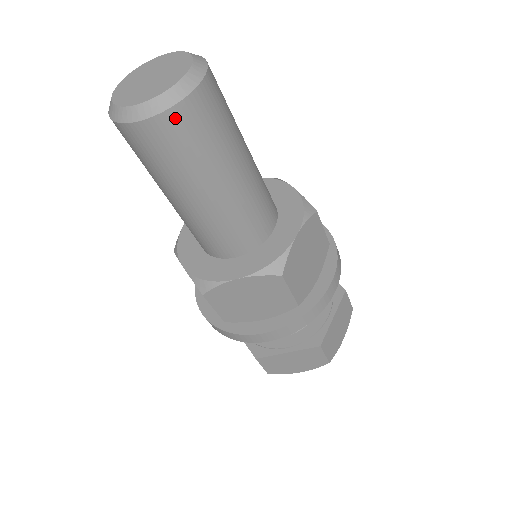
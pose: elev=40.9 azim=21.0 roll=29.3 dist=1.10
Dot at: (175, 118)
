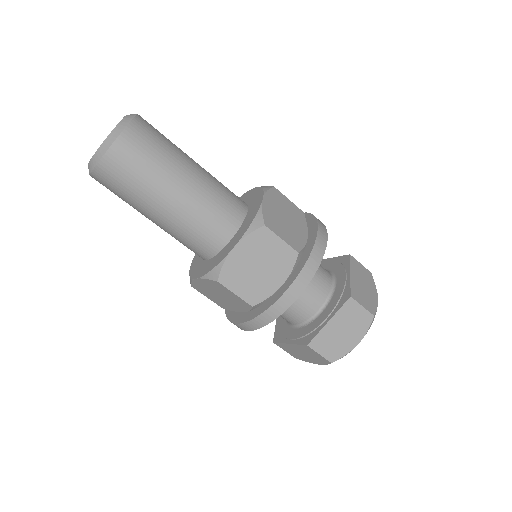
Dot at: (102, 172)
